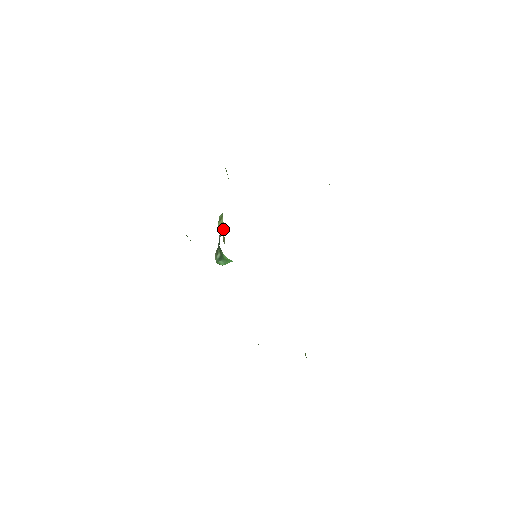
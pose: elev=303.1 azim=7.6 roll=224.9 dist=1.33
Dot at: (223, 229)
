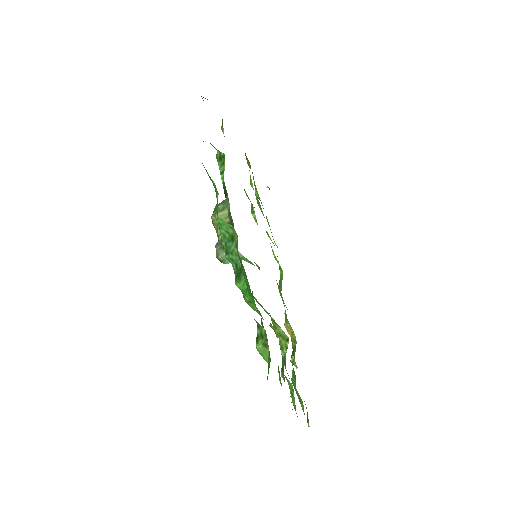
Dot at: occluded
